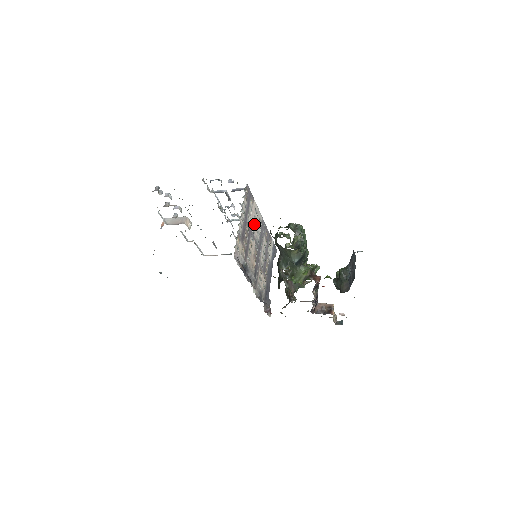
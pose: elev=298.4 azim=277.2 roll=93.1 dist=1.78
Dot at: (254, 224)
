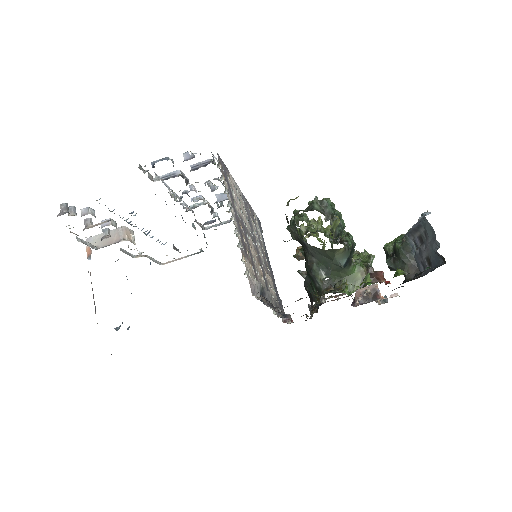
Dot at: (241, 211)
